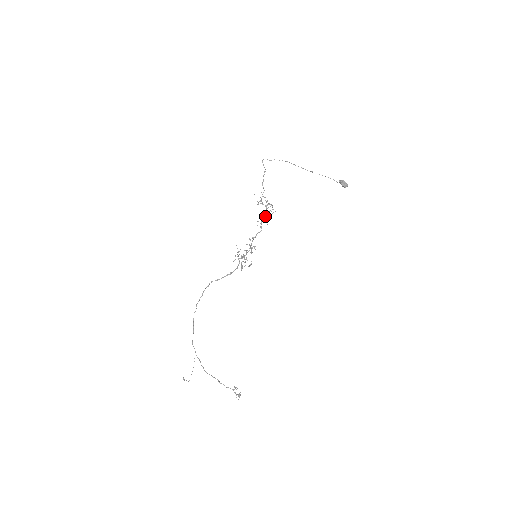
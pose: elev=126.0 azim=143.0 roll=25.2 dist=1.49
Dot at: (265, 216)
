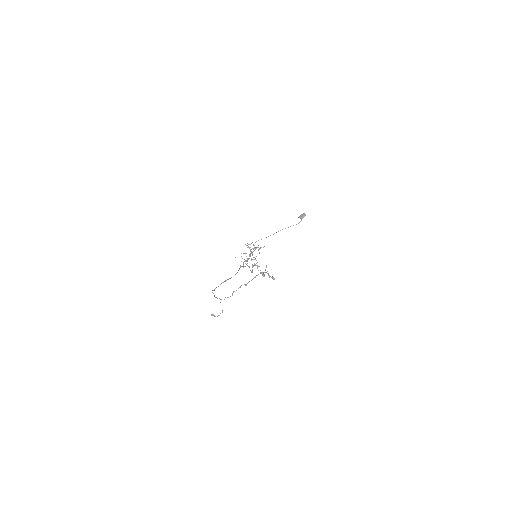
Dot at: (255, 248)
